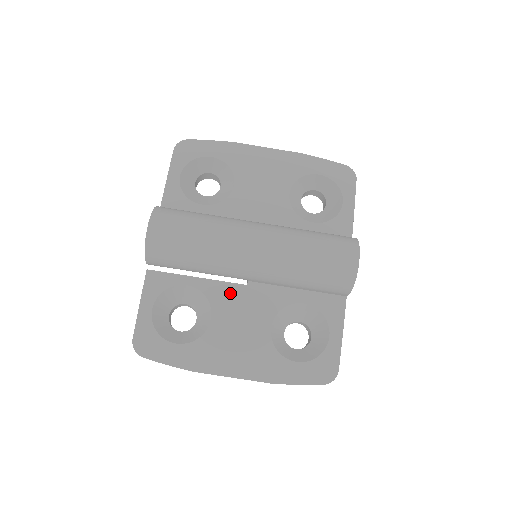
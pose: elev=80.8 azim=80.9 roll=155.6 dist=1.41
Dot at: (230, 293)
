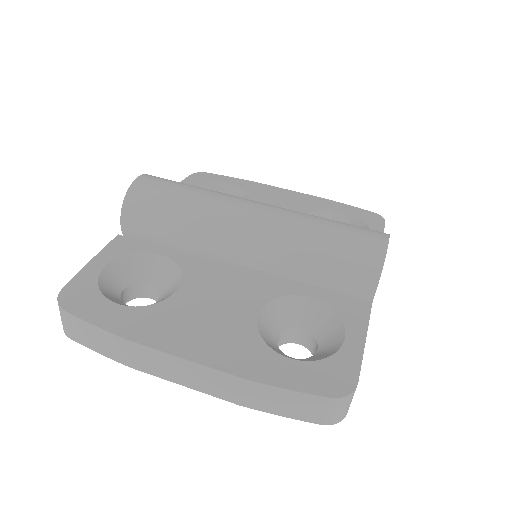
Dot at: (213, 270)
